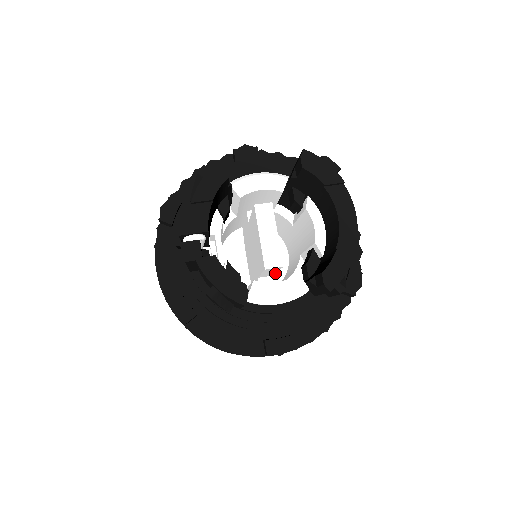
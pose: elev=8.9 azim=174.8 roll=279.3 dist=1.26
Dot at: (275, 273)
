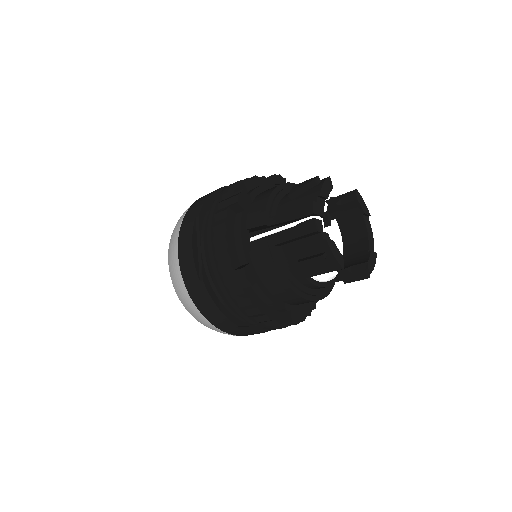
Dot at: occluded
